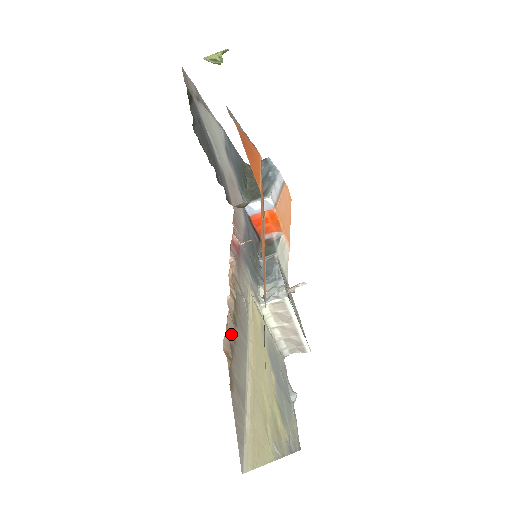
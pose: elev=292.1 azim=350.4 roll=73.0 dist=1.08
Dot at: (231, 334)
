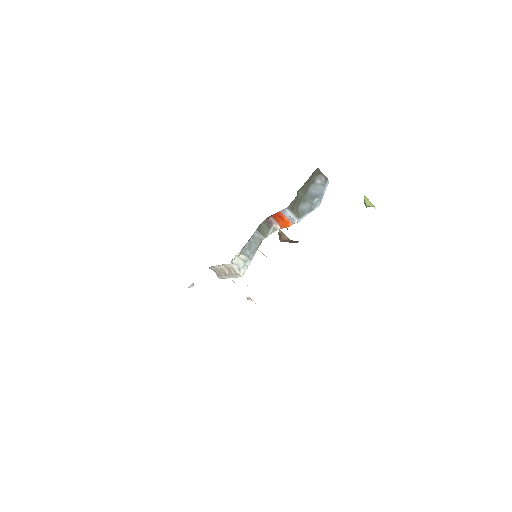
Dot at: occluded
